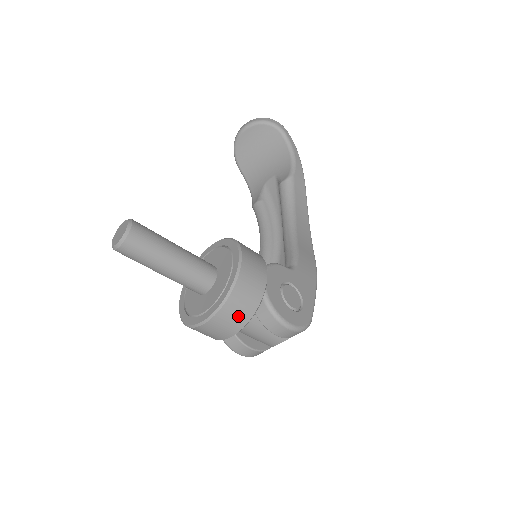
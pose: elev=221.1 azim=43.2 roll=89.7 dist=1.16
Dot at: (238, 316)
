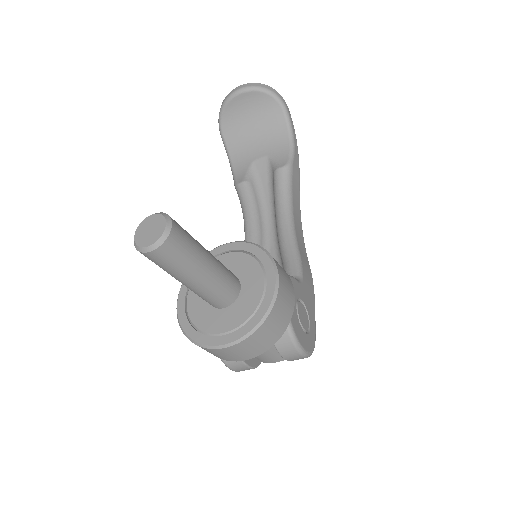
Dot at: (263, 343)
